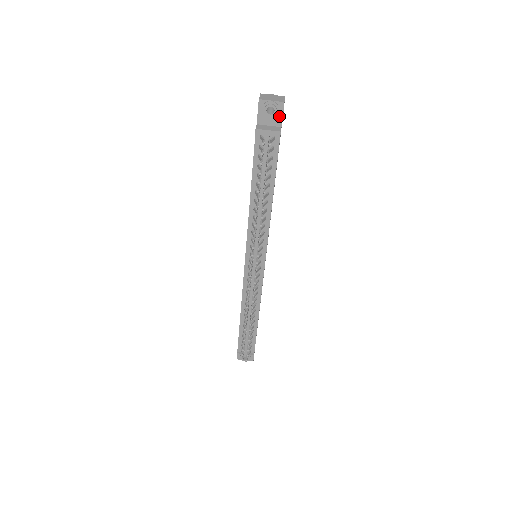
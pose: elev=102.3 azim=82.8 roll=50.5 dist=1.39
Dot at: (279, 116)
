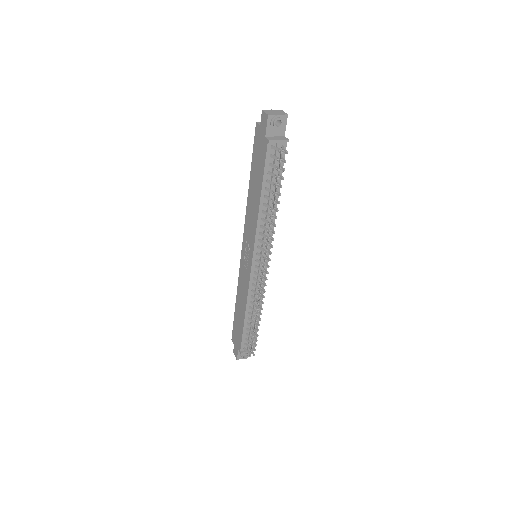
Dot at: (283, 127)
